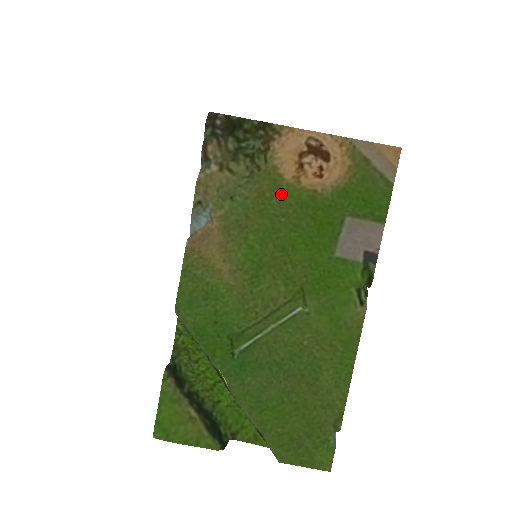
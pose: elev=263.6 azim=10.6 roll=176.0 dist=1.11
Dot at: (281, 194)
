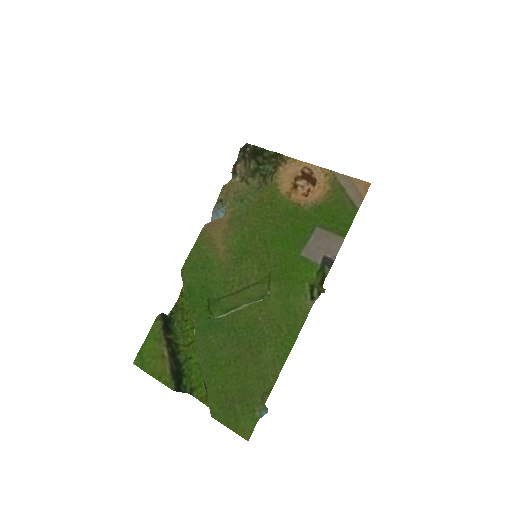
Dot at: (275, 203)
